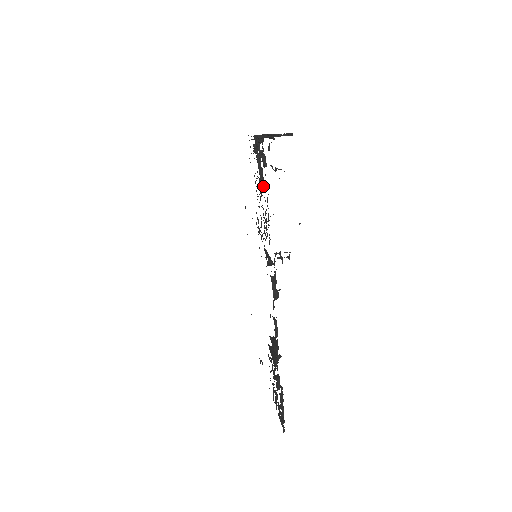
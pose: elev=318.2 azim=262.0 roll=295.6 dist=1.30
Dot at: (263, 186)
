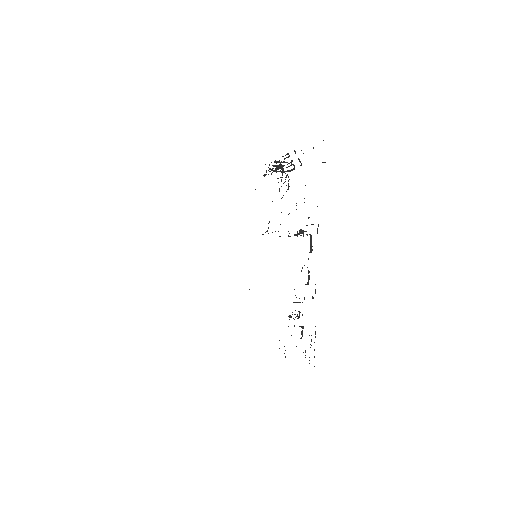
Dot at: (288, 186)
